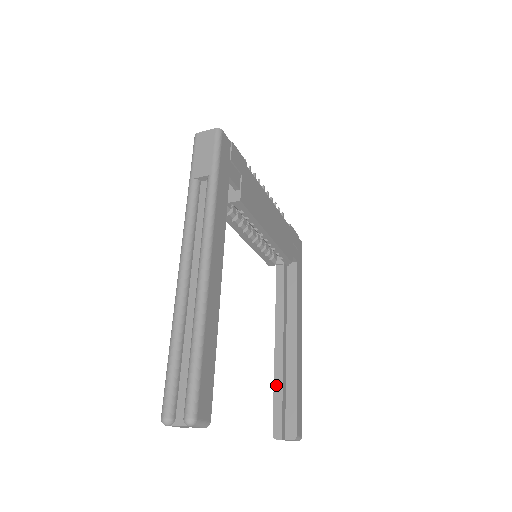
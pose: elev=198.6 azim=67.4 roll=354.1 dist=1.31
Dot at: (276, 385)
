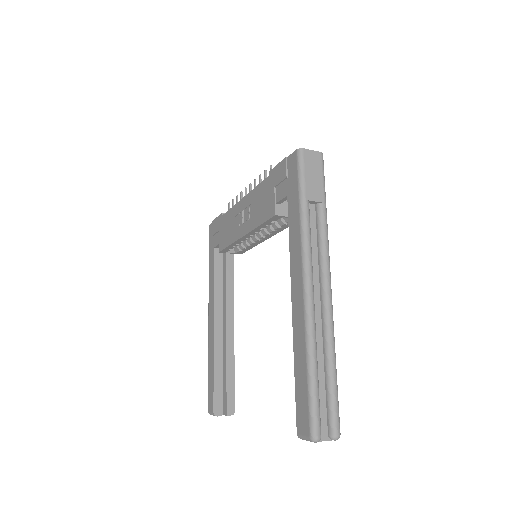
Dot at: (216, 367)
